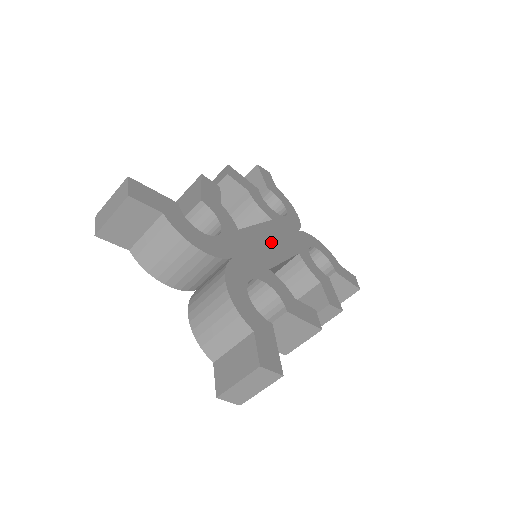
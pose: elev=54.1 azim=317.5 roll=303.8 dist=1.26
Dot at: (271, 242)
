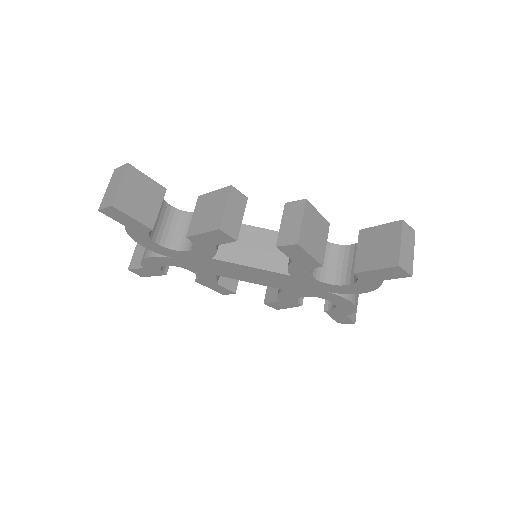
Dot at: occluded
